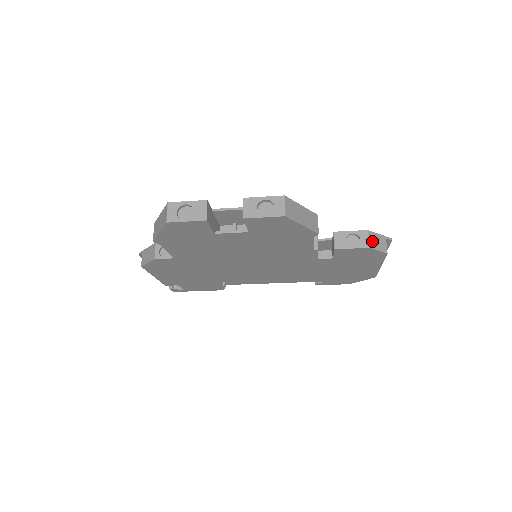
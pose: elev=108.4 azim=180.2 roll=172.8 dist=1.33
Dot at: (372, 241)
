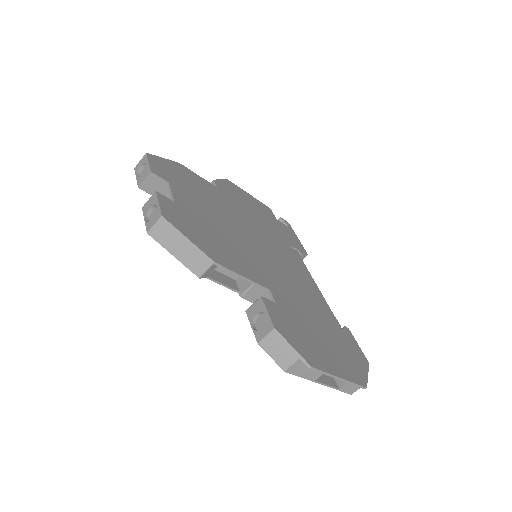
Dot at: (270, 342)
